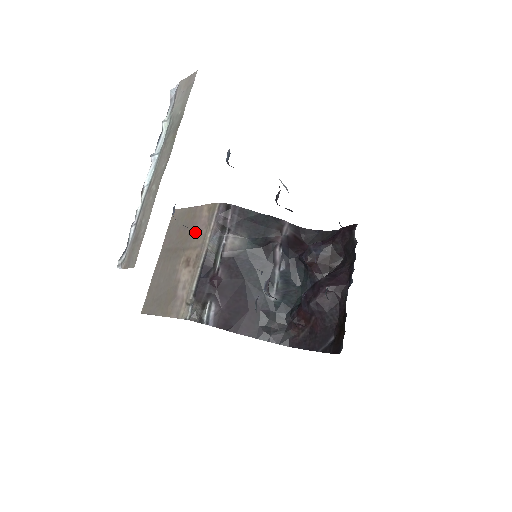
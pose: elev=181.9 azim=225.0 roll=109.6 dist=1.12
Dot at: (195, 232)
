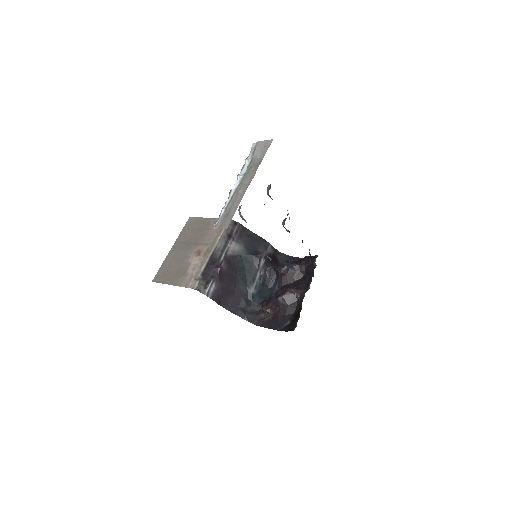
Dot at: (207, 234)
